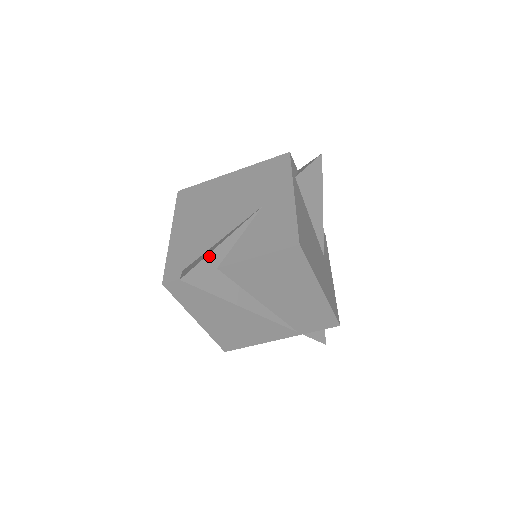
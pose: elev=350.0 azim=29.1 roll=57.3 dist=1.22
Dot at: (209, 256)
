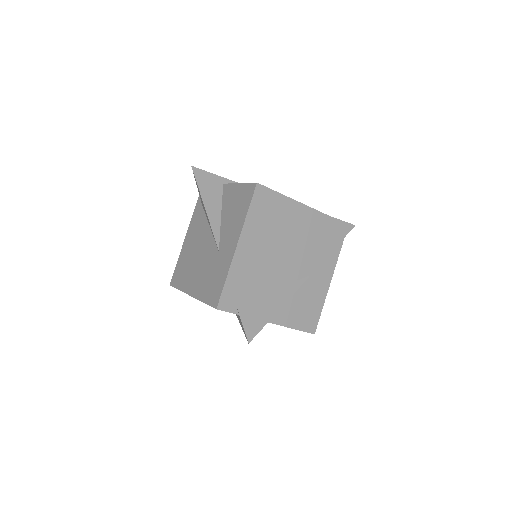
Dot at: (269, 320)
